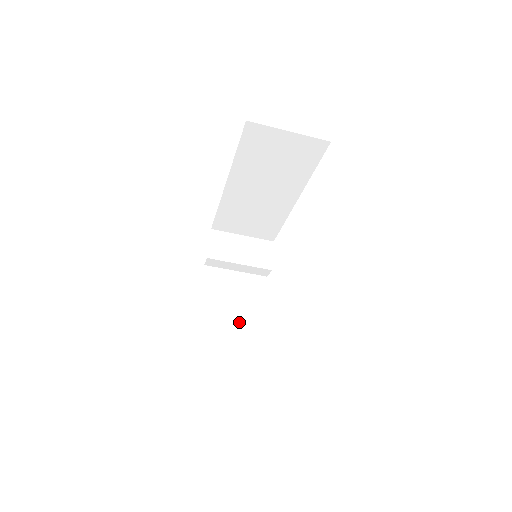
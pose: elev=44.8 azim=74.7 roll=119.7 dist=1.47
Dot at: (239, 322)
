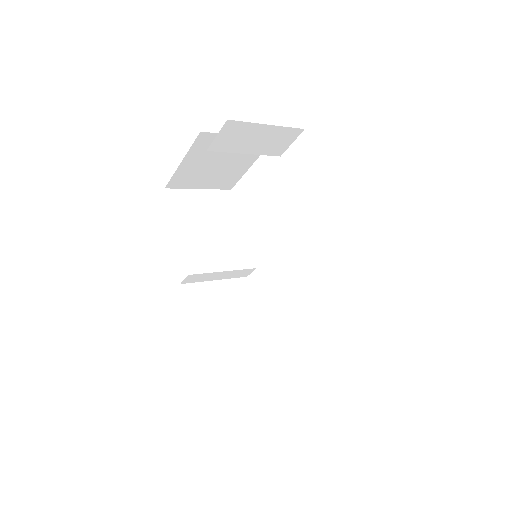
Dot at: (214, 275)
